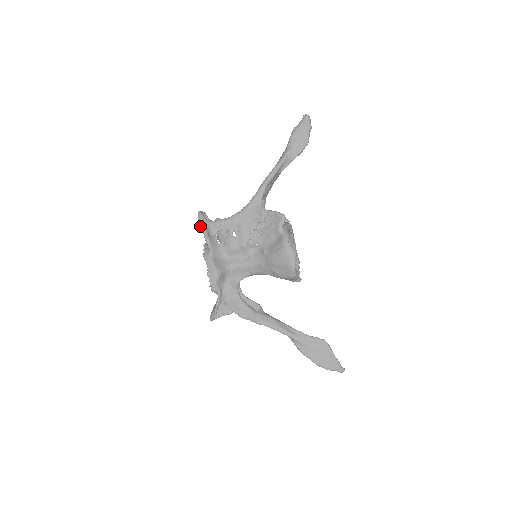
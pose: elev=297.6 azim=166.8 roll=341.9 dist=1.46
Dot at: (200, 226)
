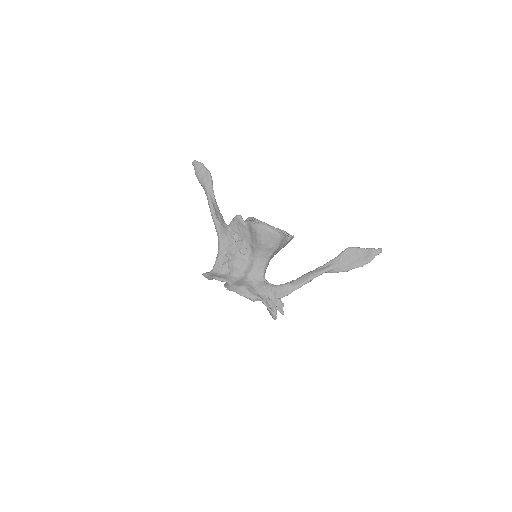
Dot at: (210, 279)
